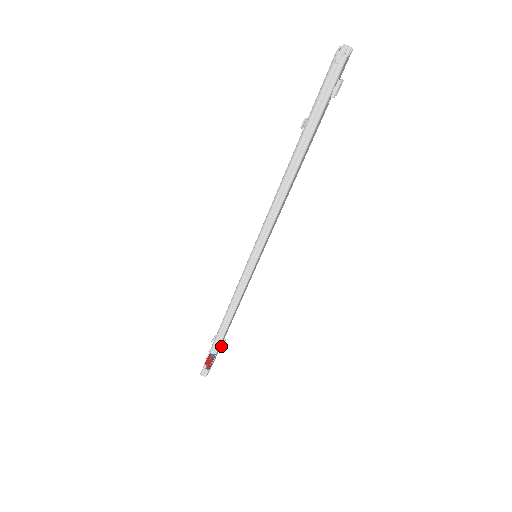
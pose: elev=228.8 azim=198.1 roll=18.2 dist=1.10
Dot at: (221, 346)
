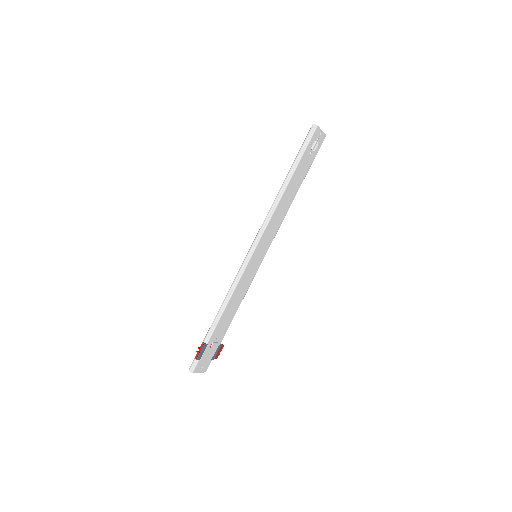
Dot at: (213, 342)
